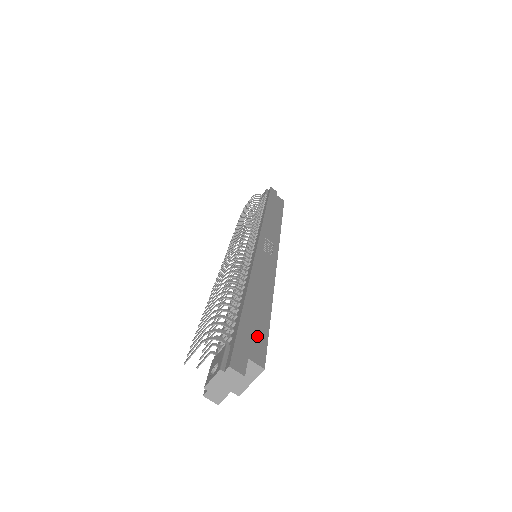
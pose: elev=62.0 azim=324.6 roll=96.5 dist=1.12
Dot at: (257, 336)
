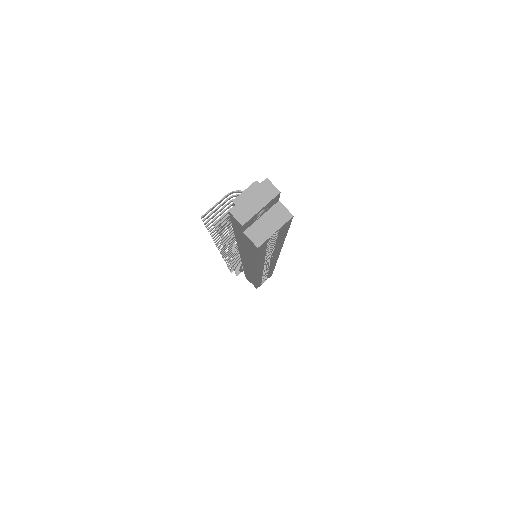
Dot at: occluded
